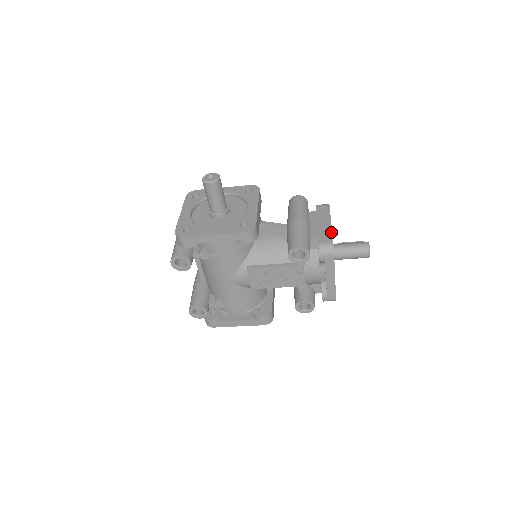
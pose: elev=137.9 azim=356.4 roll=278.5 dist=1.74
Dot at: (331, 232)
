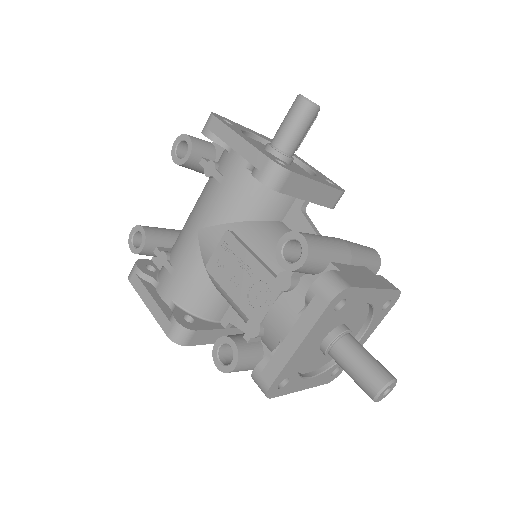
Dot at: (364, 286)
